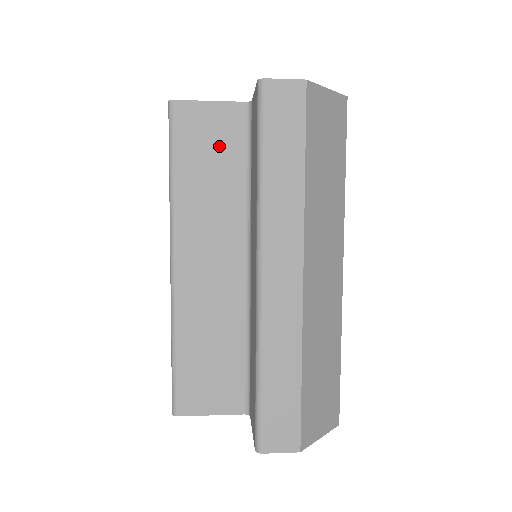
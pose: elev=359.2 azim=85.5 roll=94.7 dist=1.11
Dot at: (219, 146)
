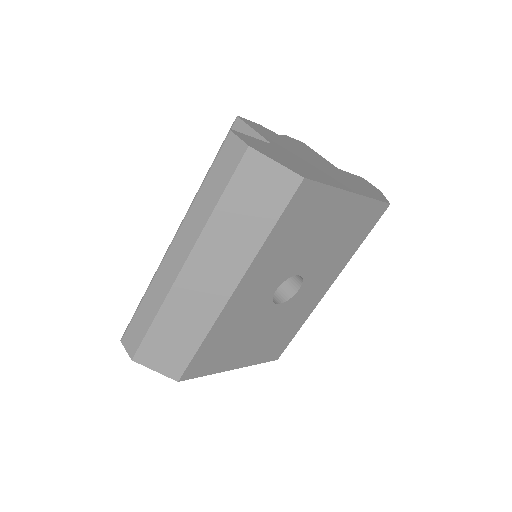
Dot at: occluded
